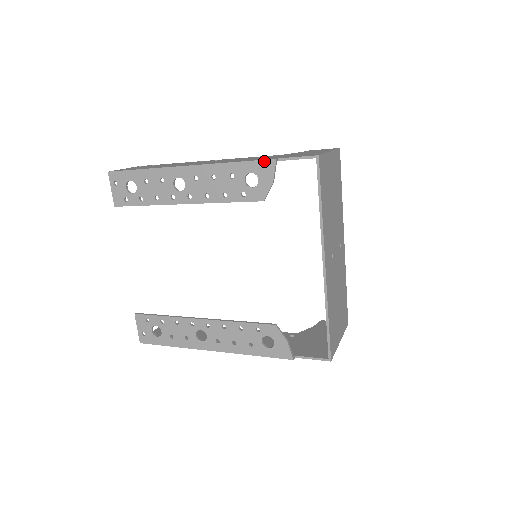
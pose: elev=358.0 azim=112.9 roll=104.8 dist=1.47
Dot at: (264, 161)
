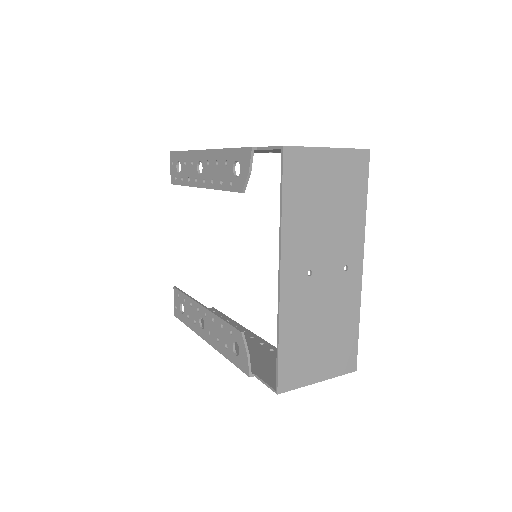
Dot at: (245, 149)
